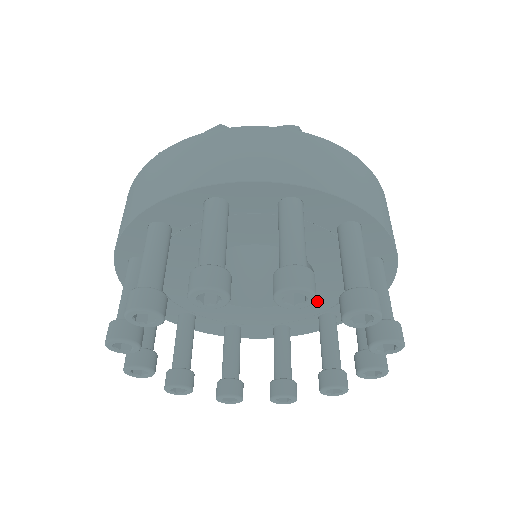
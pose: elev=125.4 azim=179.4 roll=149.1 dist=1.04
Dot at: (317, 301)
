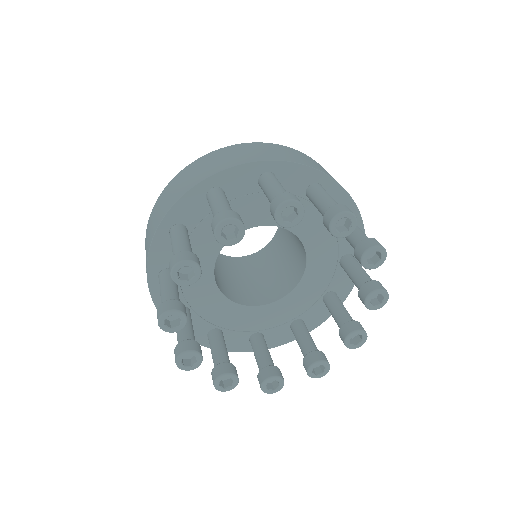
Dot at: (322, 253)
